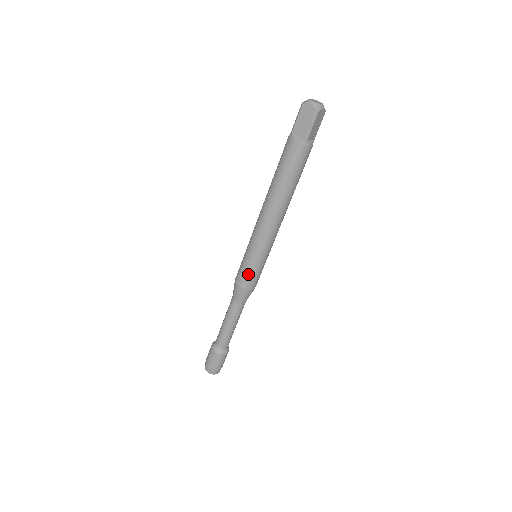
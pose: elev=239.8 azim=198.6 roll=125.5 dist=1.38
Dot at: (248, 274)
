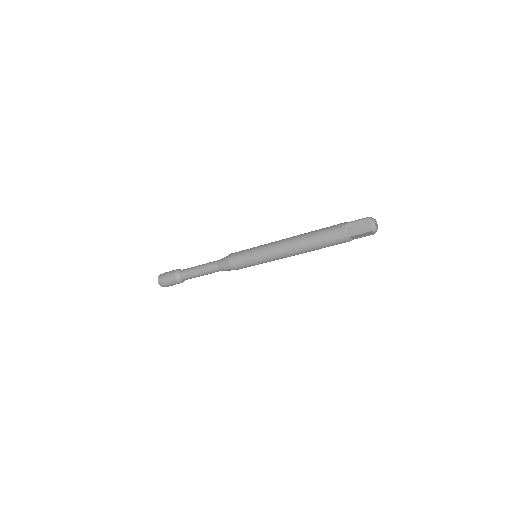
Dot at: occluded
